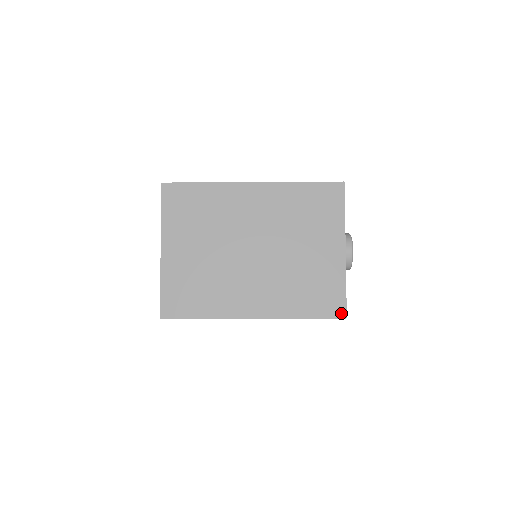
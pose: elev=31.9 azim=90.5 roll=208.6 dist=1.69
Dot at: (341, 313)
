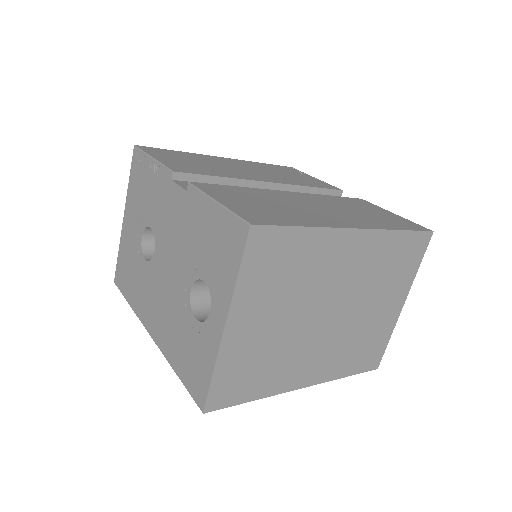
Dot at: (376, 365)
